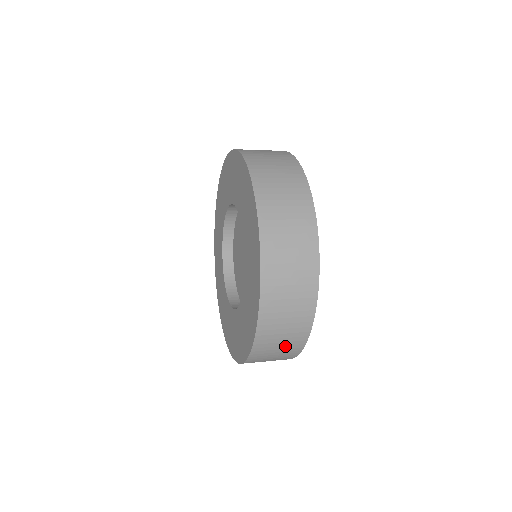
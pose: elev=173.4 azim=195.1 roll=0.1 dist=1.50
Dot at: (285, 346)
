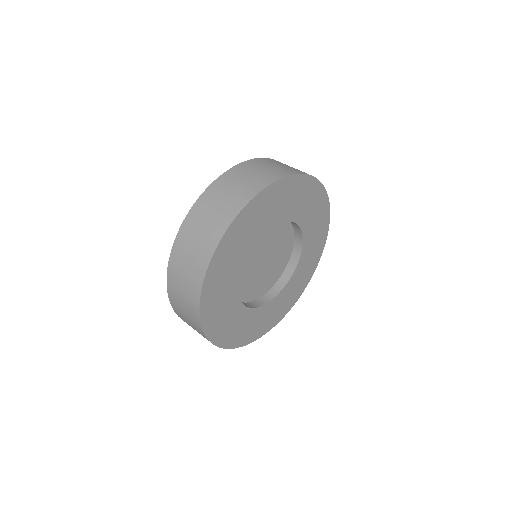
Dot at: occluded
